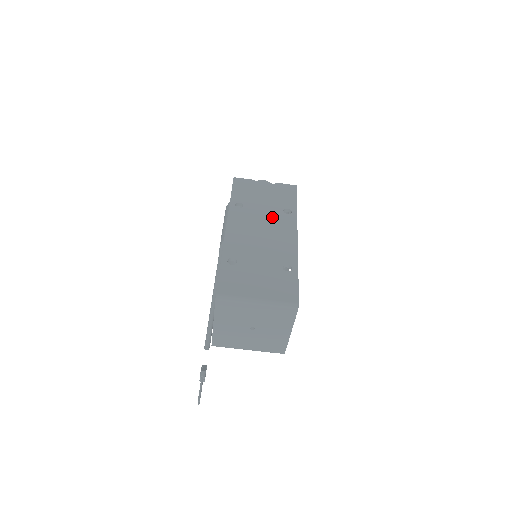
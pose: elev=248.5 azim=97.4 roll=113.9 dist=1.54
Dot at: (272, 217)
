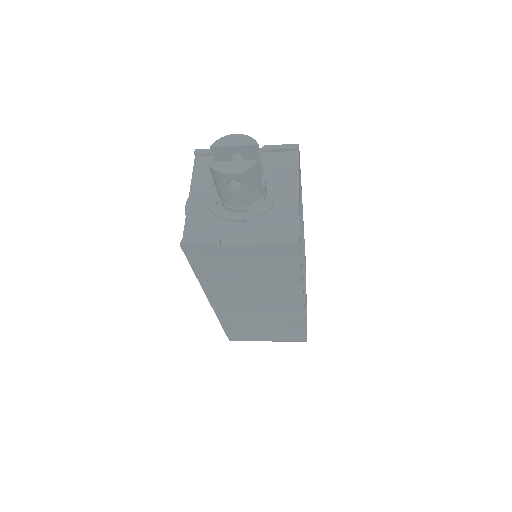
Dot at: (265, 289)
